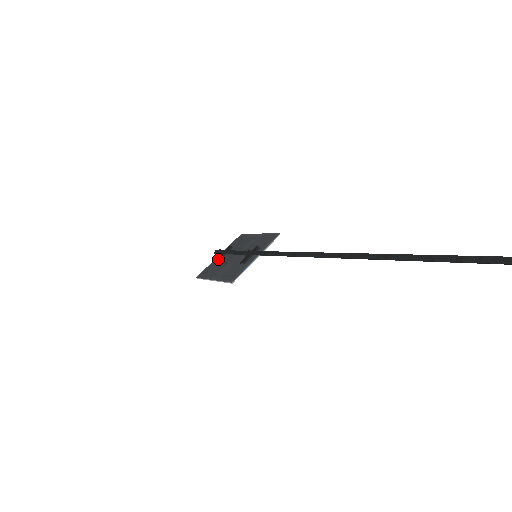
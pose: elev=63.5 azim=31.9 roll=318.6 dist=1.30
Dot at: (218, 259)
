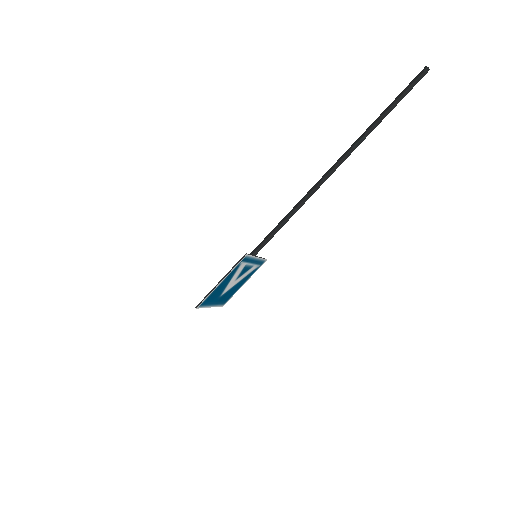
Dot at: occluded
